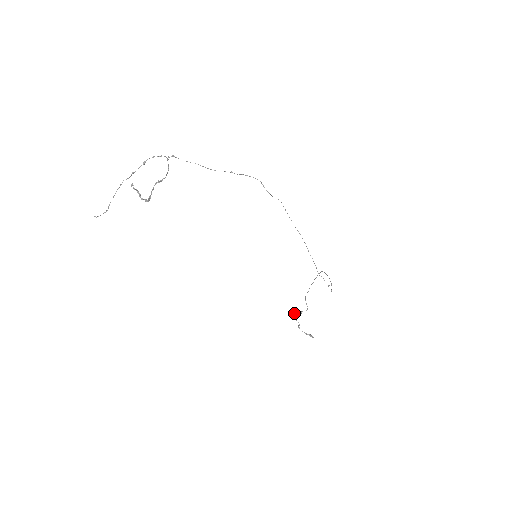
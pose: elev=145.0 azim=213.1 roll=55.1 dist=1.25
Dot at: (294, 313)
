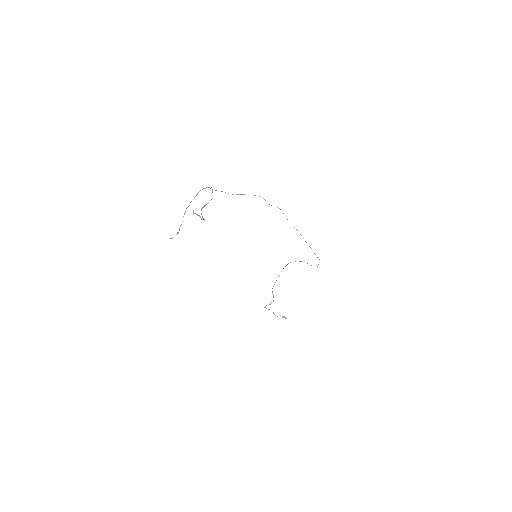
Dot at: (266, 305)
